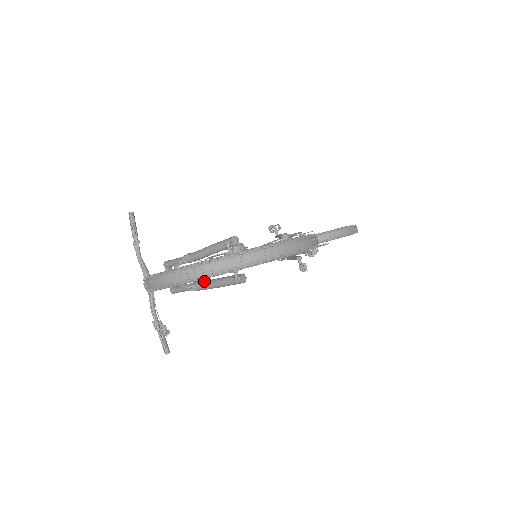
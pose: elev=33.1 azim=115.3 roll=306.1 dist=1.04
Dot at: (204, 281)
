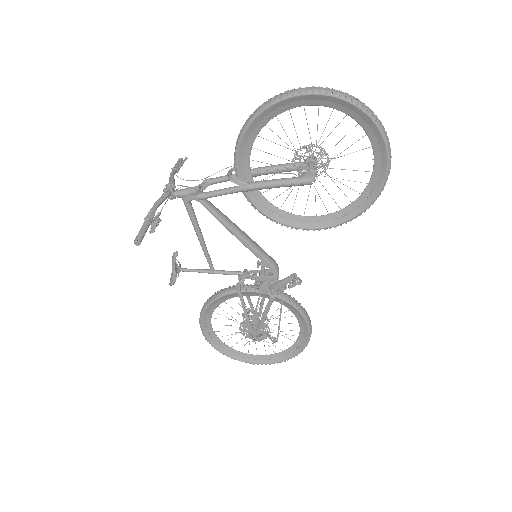
Dot at: (261, 181)
